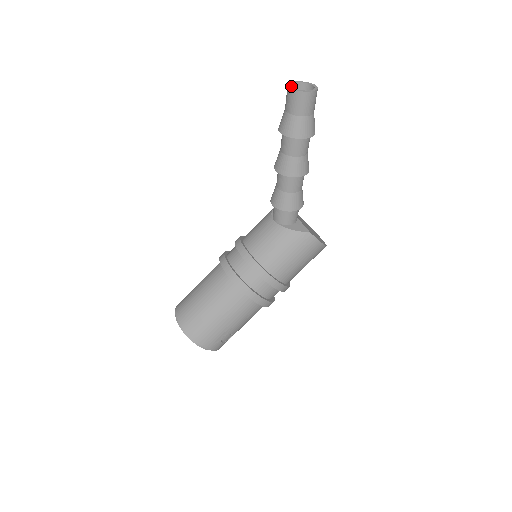
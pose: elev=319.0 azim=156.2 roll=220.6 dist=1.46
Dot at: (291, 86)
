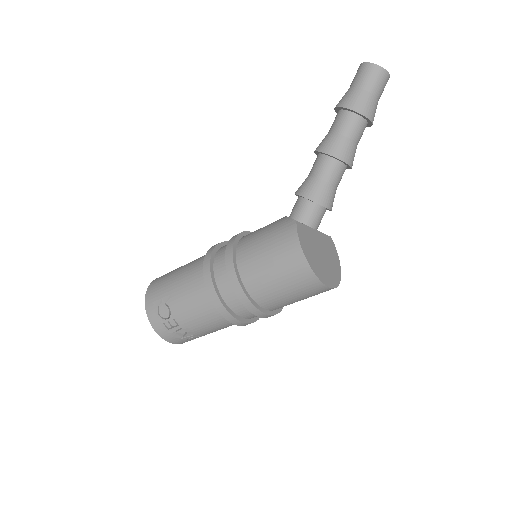
Dot at: occluded
